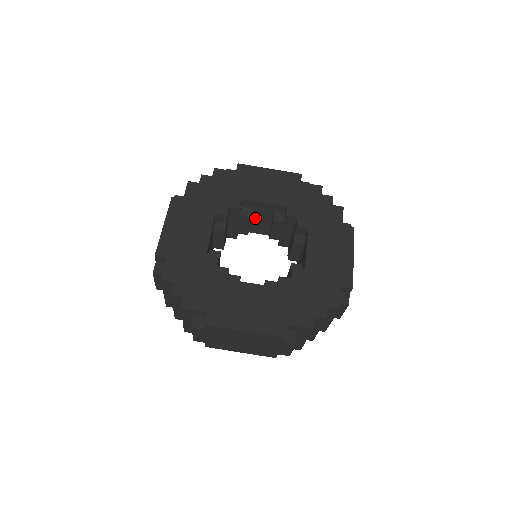
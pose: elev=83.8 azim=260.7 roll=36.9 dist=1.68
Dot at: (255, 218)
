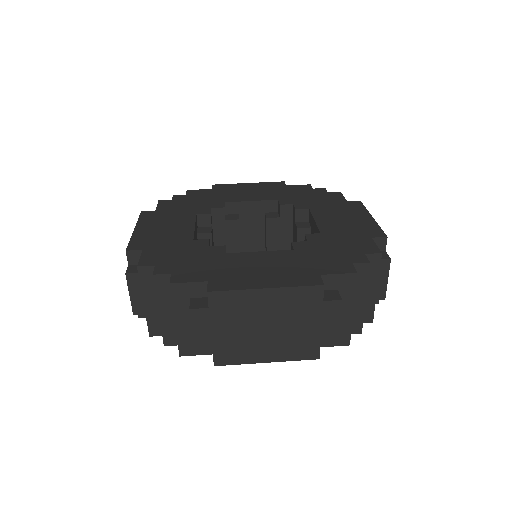
Dot at: (244, 232)
